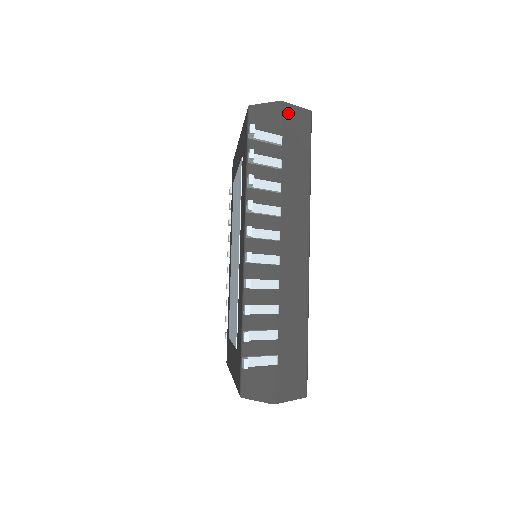
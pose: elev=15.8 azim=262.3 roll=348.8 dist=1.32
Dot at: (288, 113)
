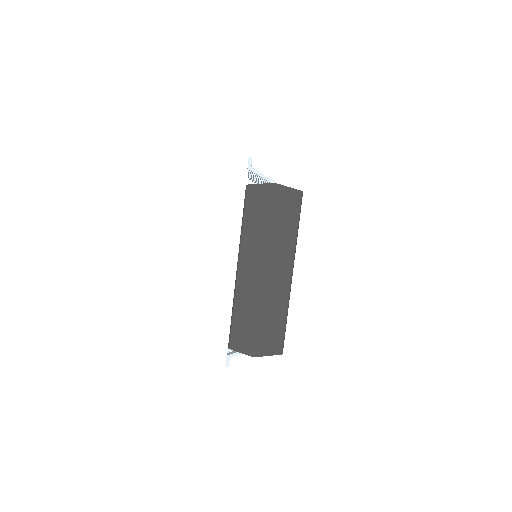
Dot at: occluded
